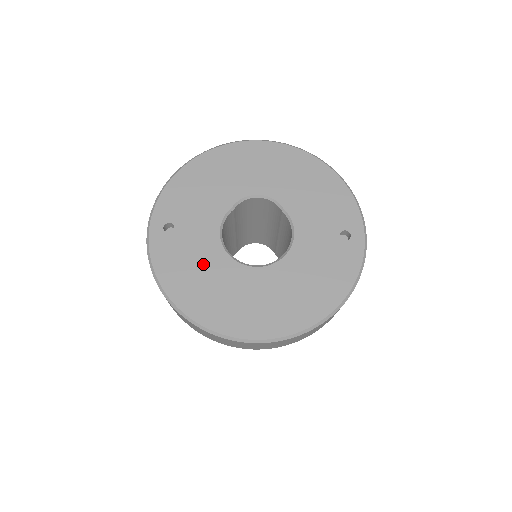
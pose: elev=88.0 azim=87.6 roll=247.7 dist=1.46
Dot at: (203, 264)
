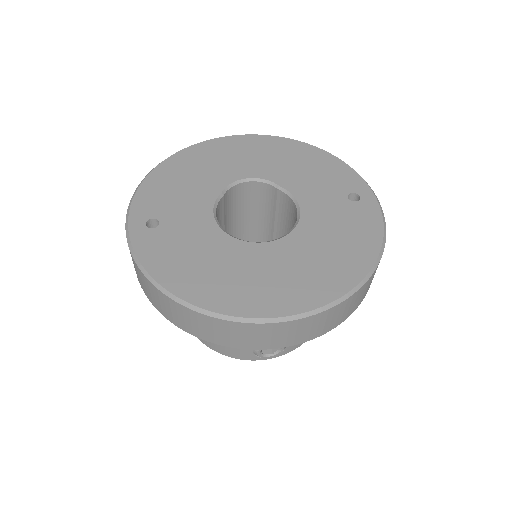
Dot at: (203, 250)
